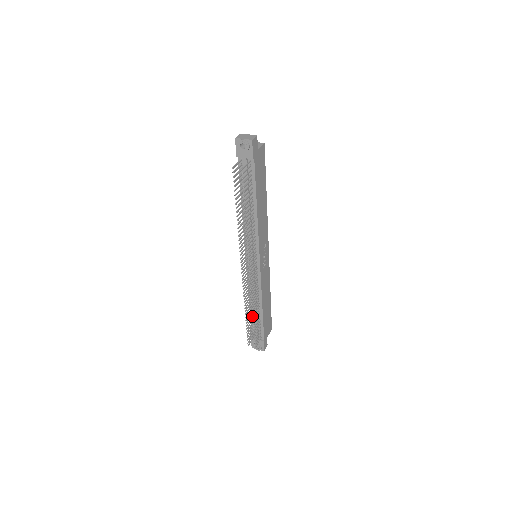
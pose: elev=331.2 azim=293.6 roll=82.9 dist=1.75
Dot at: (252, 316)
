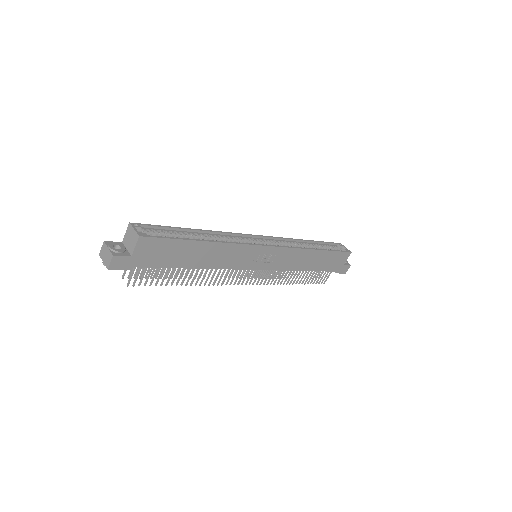
Dot at: (292, 283)
